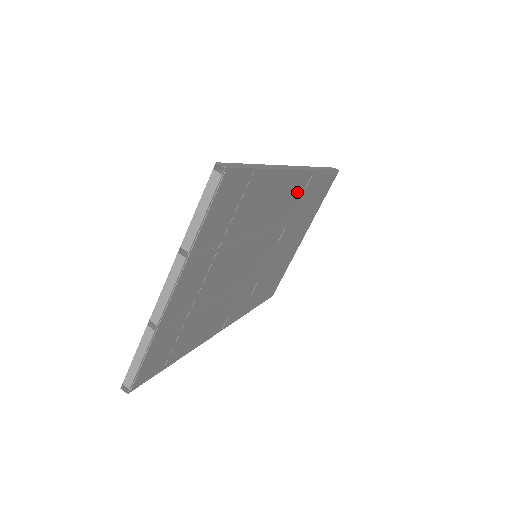
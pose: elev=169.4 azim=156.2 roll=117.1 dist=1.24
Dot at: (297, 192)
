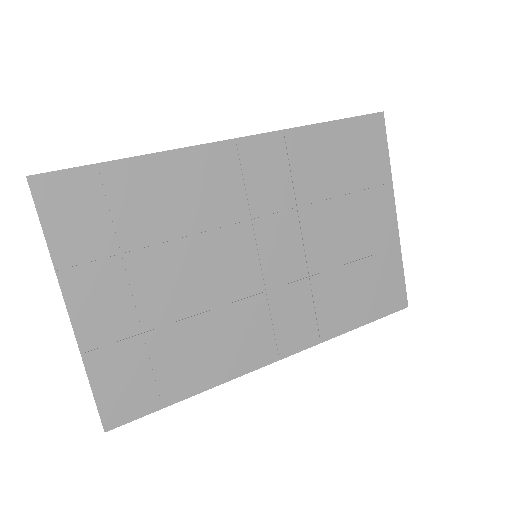
Dot at: (266, 164)
